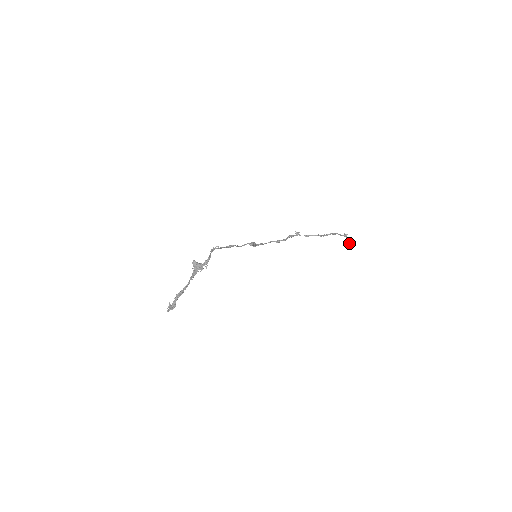
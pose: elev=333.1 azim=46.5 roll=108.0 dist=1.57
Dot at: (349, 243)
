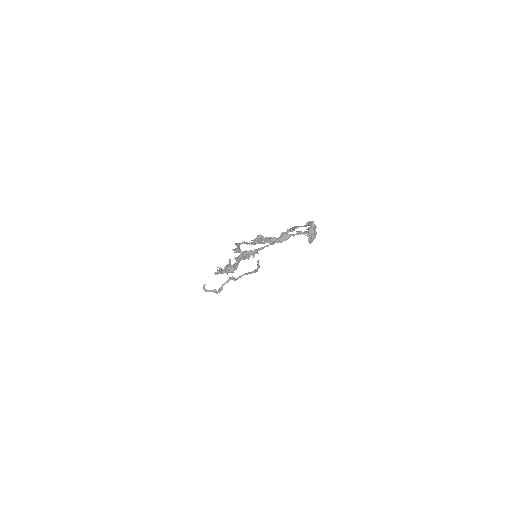
Dot at: (220, 288)
